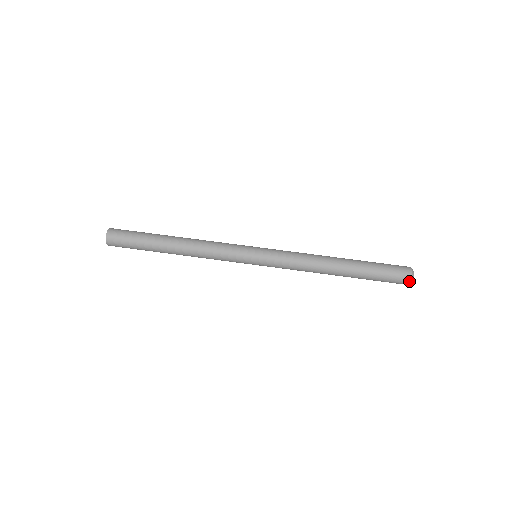
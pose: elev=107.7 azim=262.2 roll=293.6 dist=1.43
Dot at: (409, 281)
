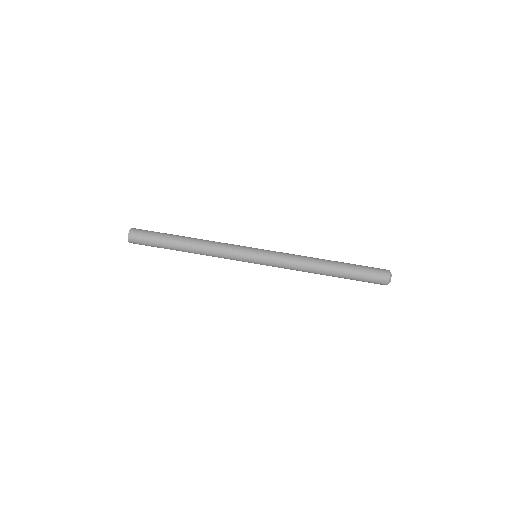
Dot at: (388, 278)
